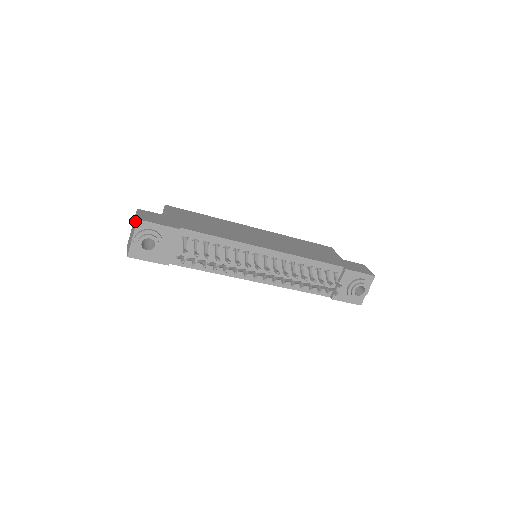
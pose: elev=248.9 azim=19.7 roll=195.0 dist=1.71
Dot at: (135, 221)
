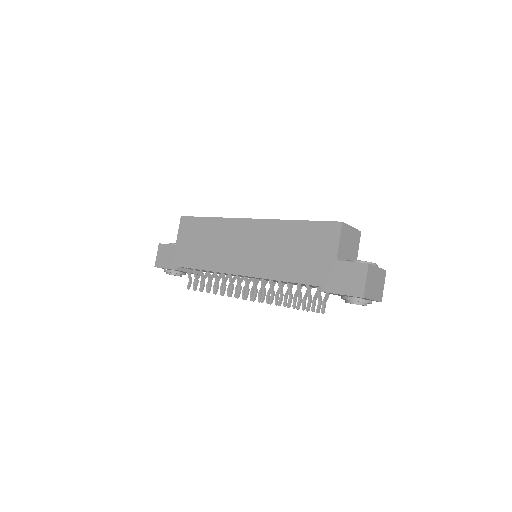
Dot at: occluded
